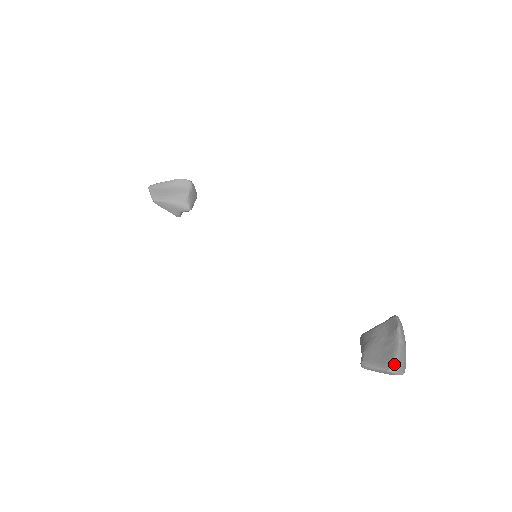
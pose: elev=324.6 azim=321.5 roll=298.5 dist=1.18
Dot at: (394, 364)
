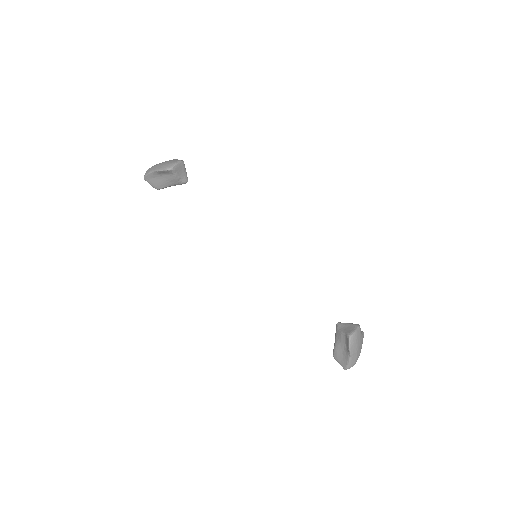
Dot at: (347, 368)
